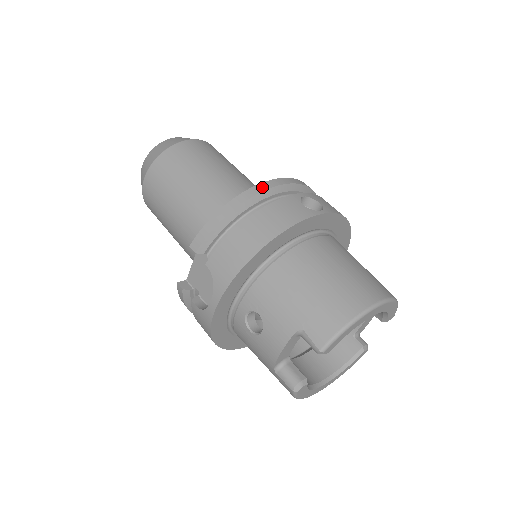
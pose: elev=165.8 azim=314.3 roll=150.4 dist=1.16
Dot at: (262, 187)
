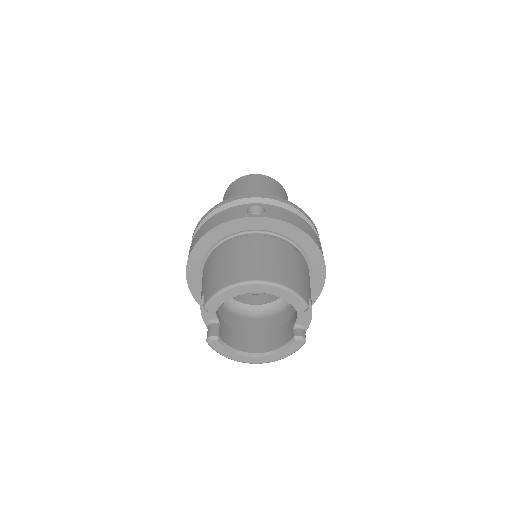
Dot at: (233, 199)
